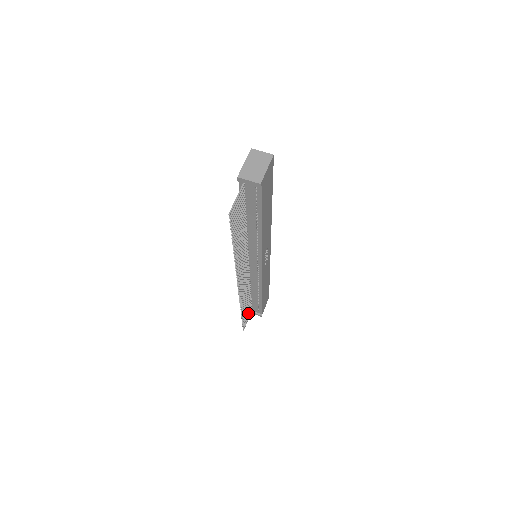
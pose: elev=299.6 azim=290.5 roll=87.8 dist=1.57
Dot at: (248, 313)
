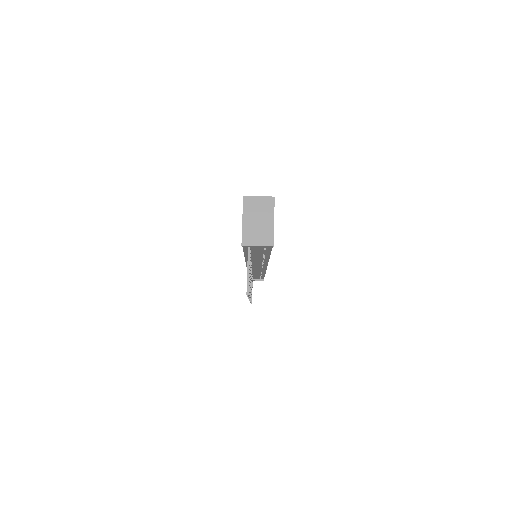
Dot at: occluded
